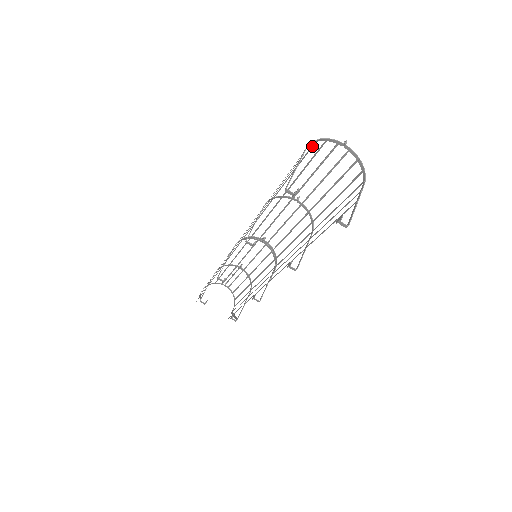
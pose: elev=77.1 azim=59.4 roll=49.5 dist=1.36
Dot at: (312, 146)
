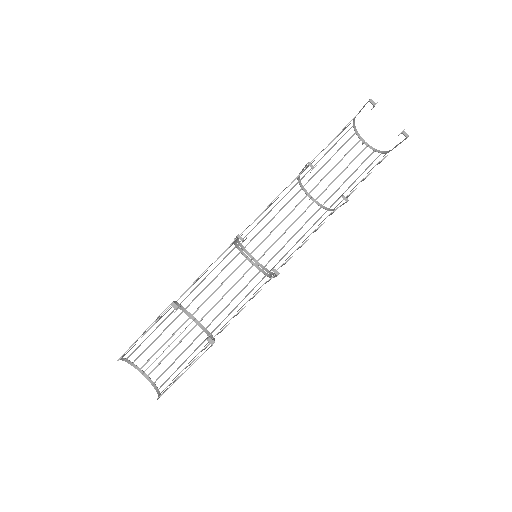
Dot at: (350, 128)
